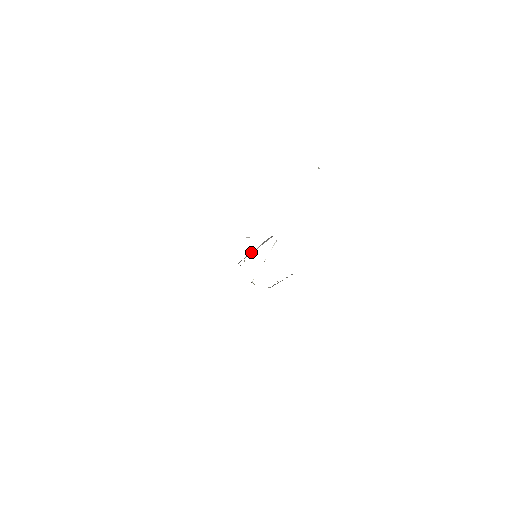
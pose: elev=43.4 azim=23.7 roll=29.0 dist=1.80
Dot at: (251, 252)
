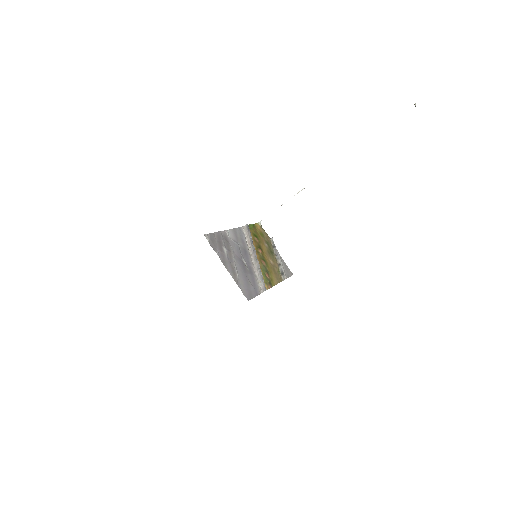
Dot at: (254, 249)
